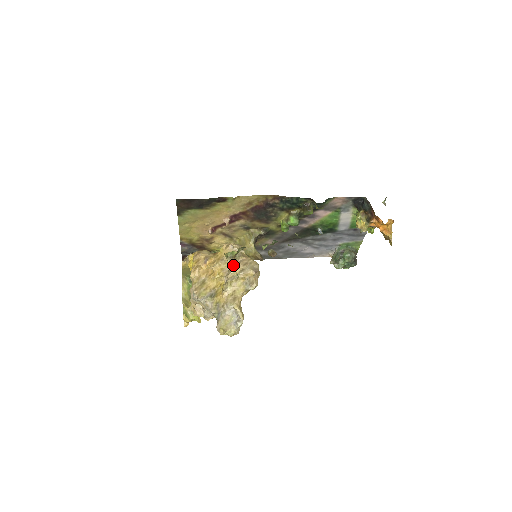
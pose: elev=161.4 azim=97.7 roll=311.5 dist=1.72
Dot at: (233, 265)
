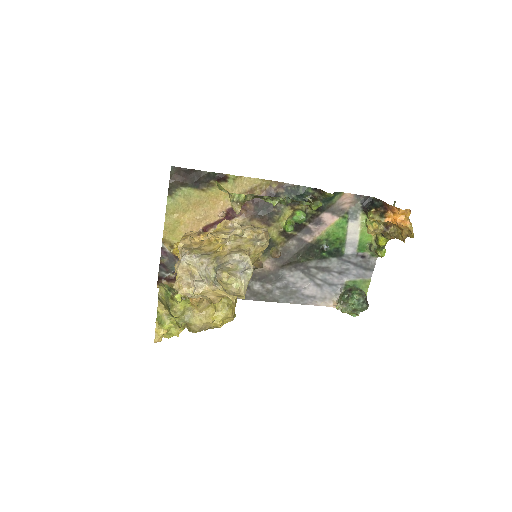
Dot at: occluded
